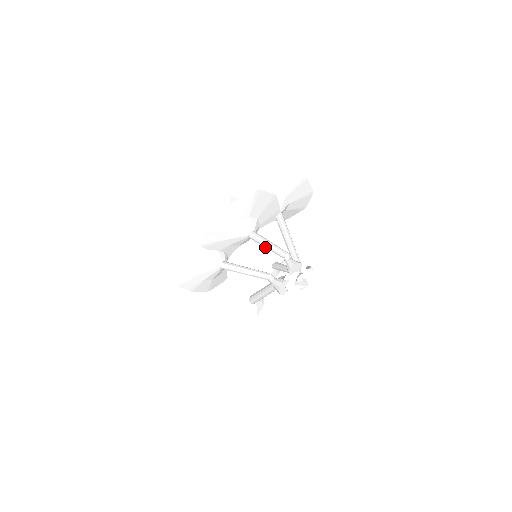
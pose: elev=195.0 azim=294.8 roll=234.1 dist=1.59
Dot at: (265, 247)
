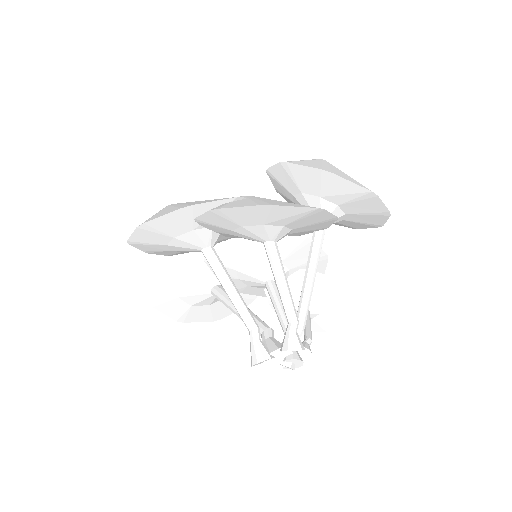
Dot at: (275, 281)
